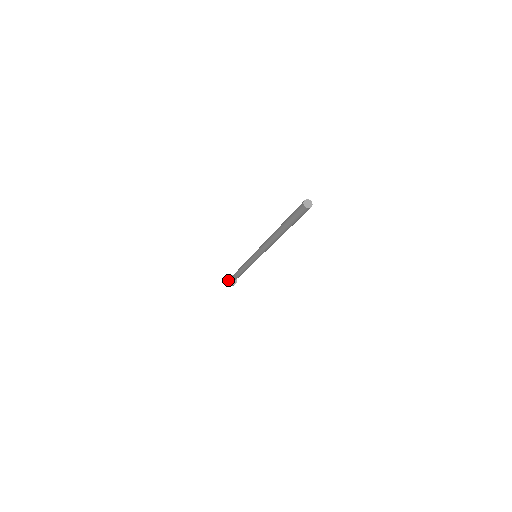
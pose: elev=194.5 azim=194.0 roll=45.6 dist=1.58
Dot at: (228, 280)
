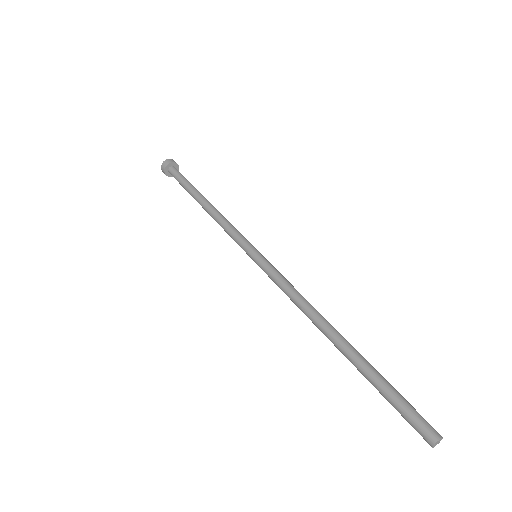
Dot at: (169, 175)
